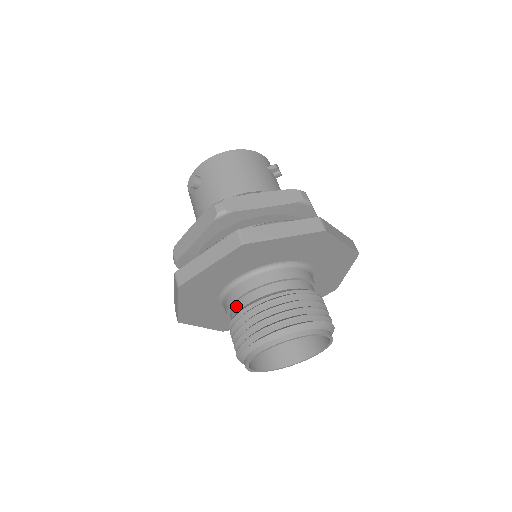
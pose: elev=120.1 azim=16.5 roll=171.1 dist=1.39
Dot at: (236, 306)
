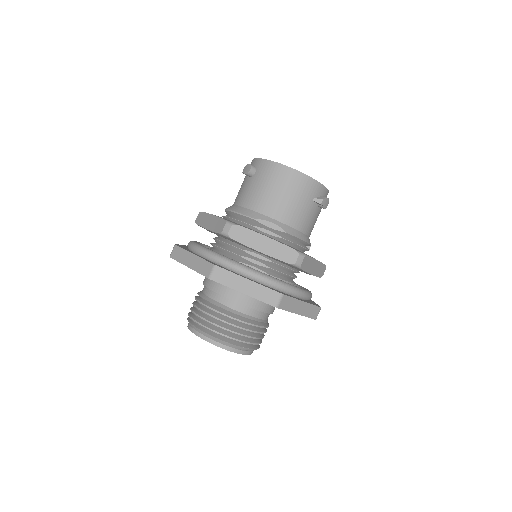
Dot at: (205, 289)
